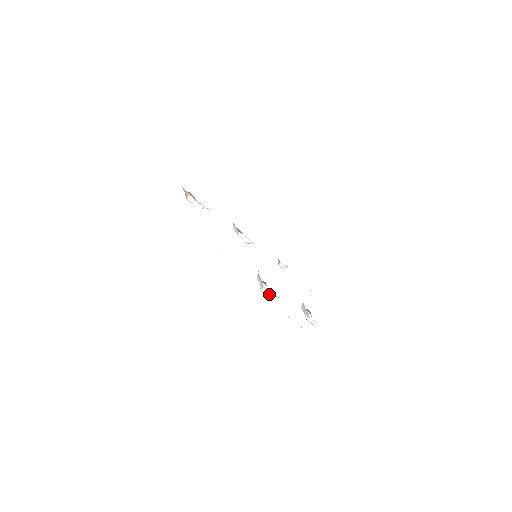
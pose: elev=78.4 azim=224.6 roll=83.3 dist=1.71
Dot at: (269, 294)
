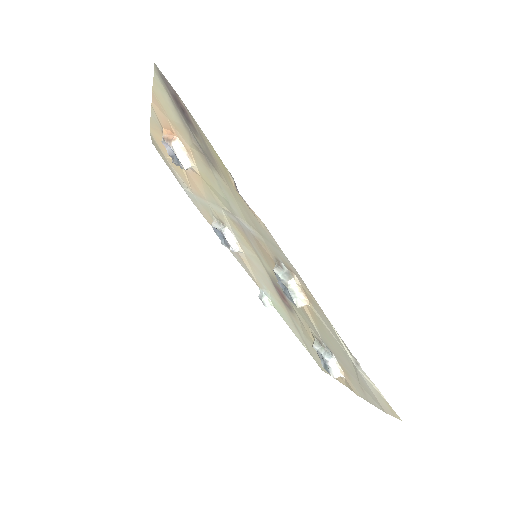
Dot at: (296, 294)
